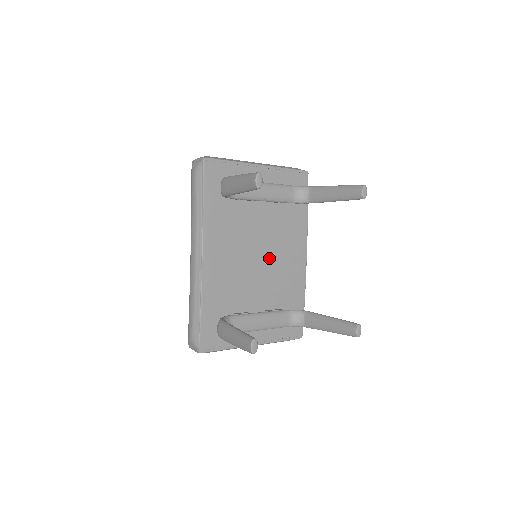
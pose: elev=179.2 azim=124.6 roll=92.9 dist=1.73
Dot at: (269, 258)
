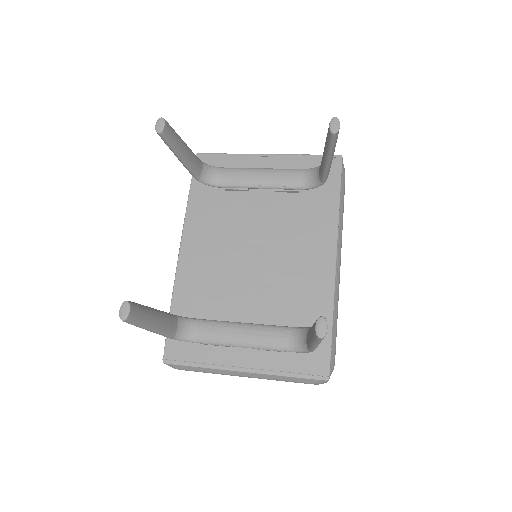
Dot at: (271, 257)
